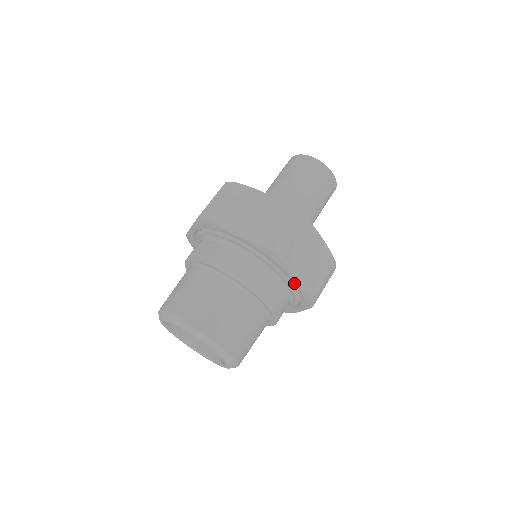
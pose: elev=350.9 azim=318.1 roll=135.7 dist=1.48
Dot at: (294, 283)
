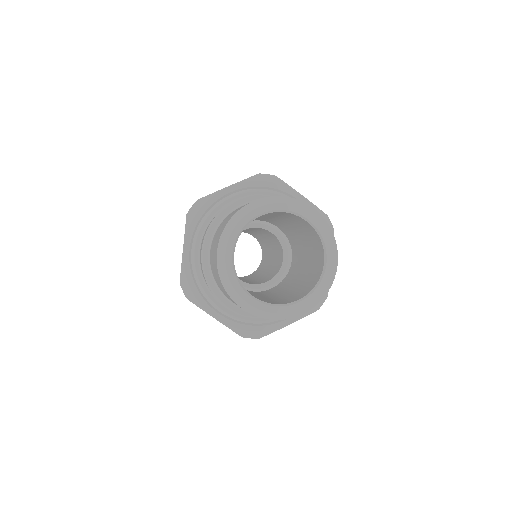
Dot at: occluded
